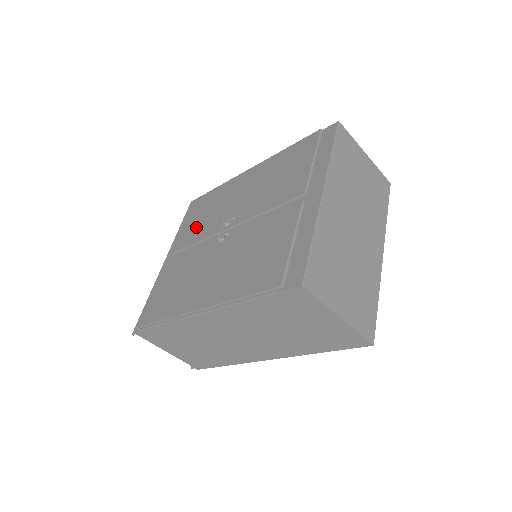
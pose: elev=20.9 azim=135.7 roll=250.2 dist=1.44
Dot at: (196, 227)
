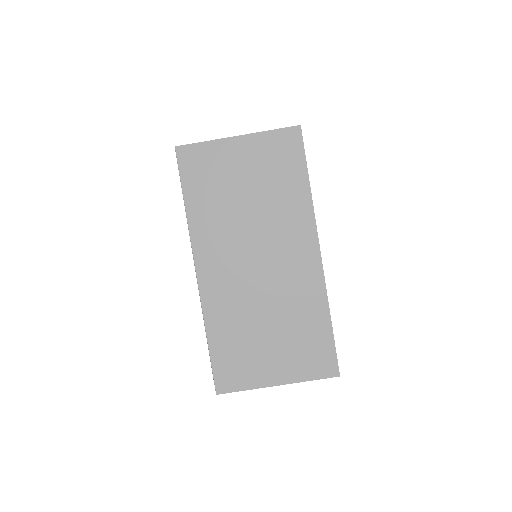
Dot at: occluded
